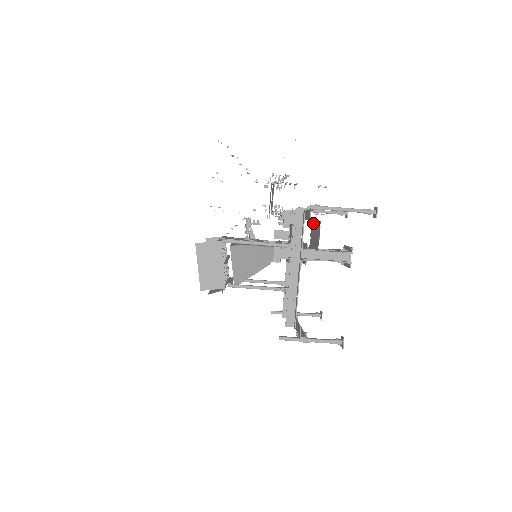
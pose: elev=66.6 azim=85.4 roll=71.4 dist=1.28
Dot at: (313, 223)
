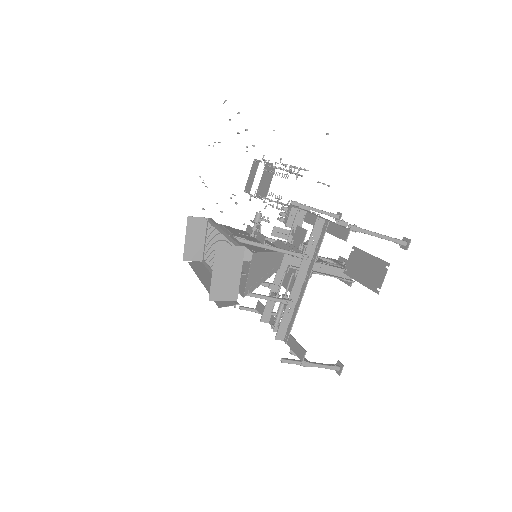
Dot at: (360, 252)
